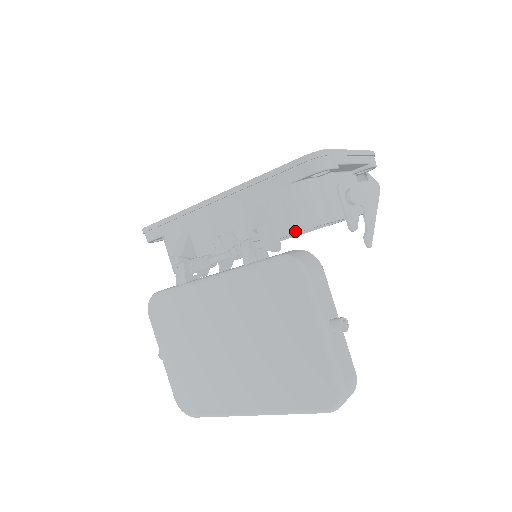
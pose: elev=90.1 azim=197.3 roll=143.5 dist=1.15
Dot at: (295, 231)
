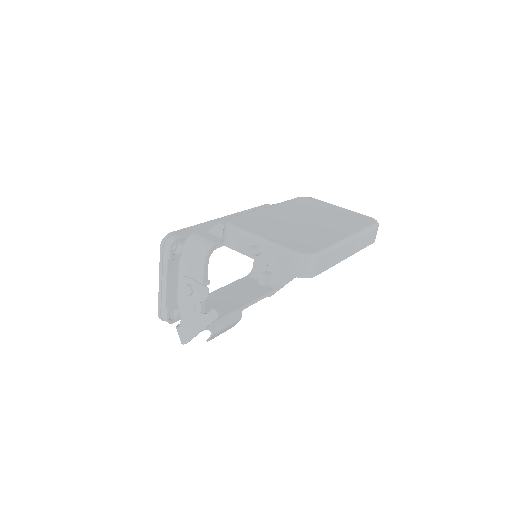
Dot at: occluded
